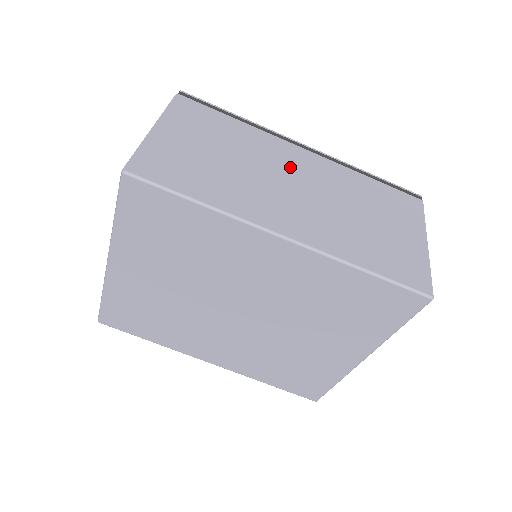
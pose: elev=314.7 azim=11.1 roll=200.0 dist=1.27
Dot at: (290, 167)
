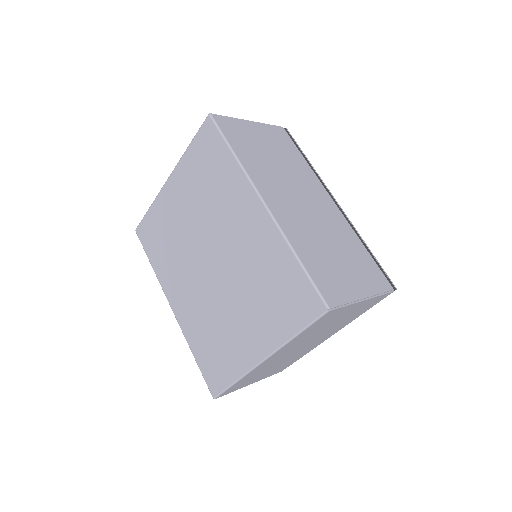
Dot at: (311, 195)
